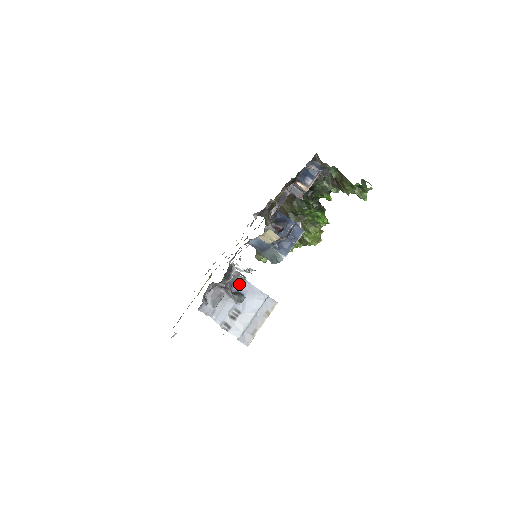
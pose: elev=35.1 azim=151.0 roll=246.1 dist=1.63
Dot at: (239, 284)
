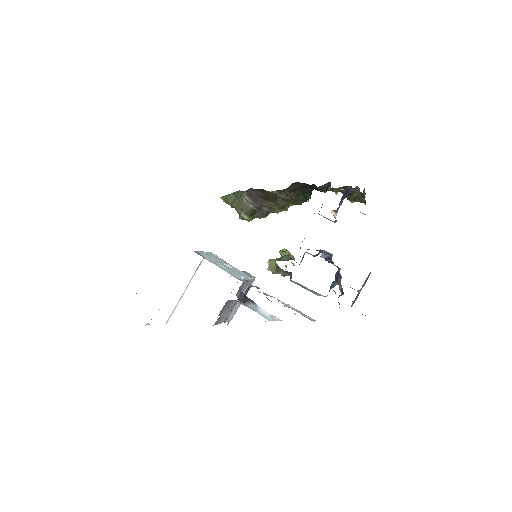
Dot at: (242, 286)
